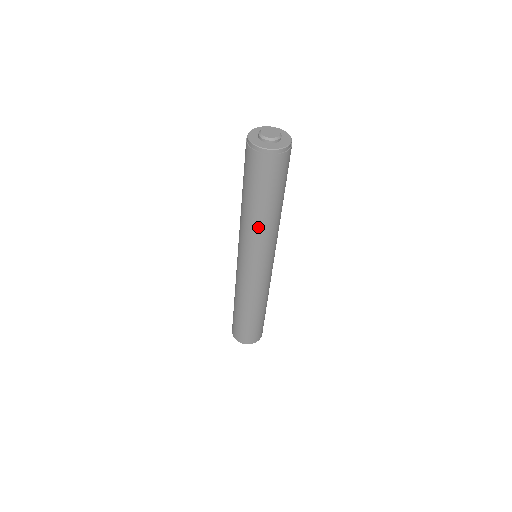
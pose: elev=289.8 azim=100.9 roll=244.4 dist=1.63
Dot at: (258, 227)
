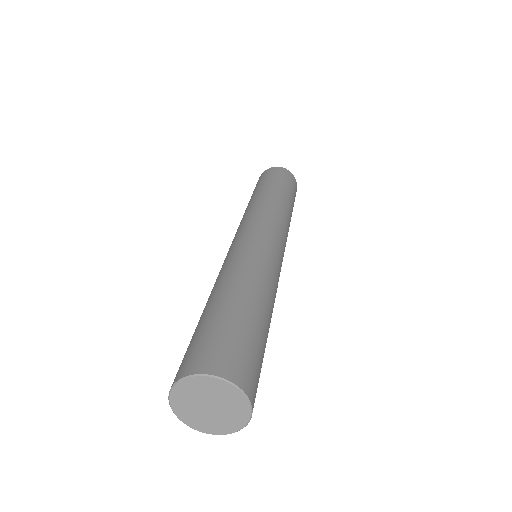
Dot at: (267, 200)
